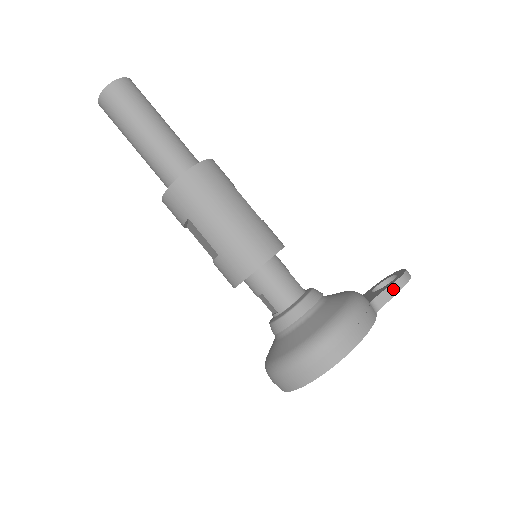
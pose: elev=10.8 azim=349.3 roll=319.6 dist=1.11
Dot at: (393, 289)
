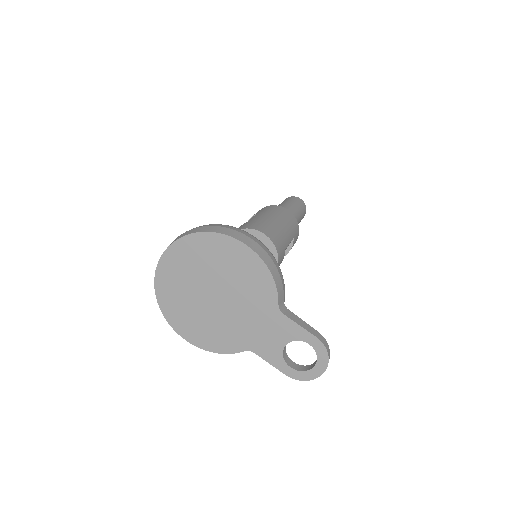
Dot at: (308, 327)
